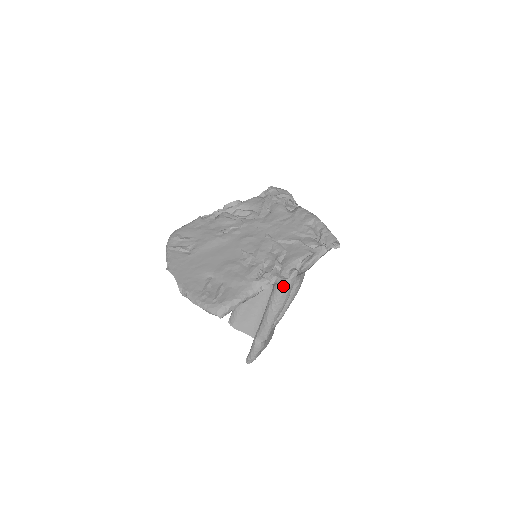
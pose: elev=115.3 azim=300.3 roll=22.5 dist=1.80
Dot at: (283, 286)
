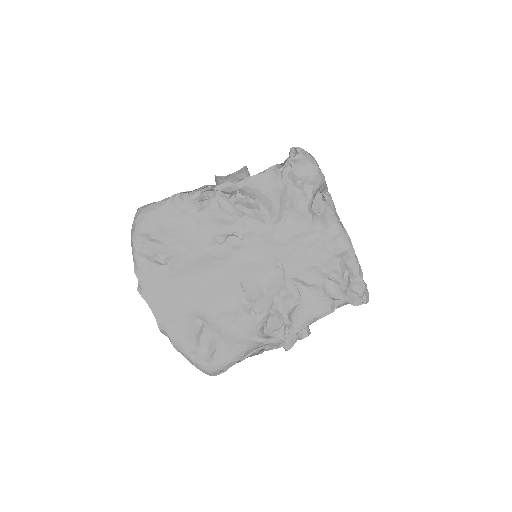
Dot at: occluded
